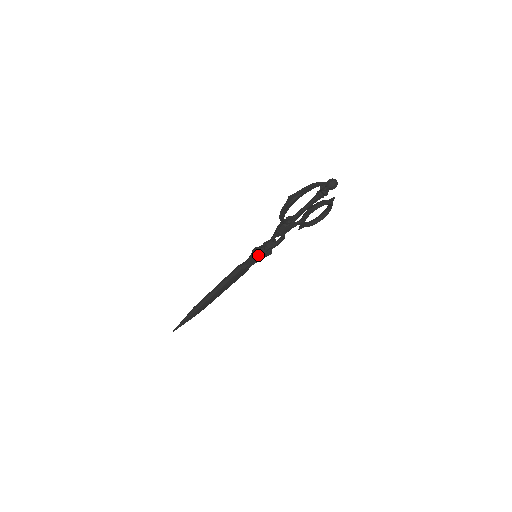
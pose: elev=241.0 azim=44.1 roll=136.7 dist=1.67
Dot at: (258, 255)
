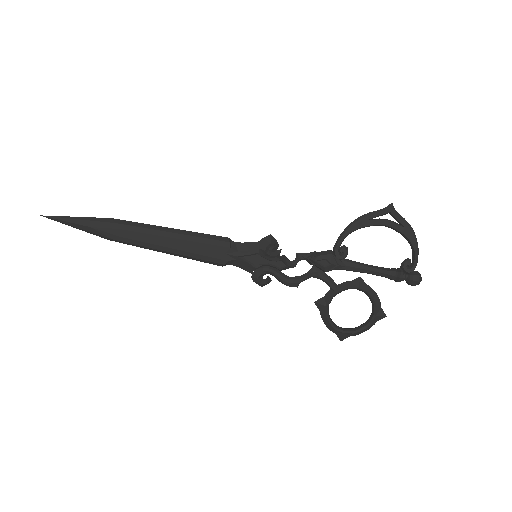
Dot at: (266, 250)
